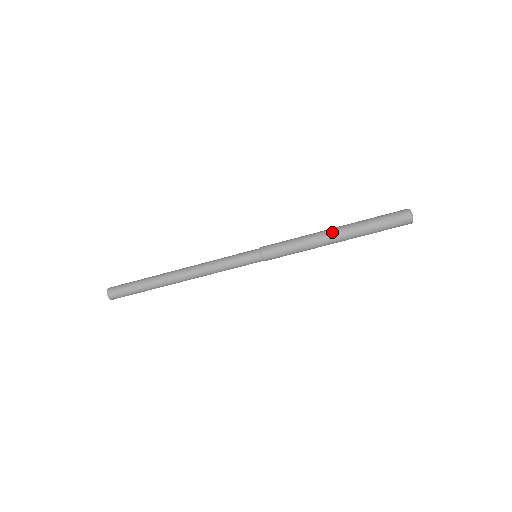
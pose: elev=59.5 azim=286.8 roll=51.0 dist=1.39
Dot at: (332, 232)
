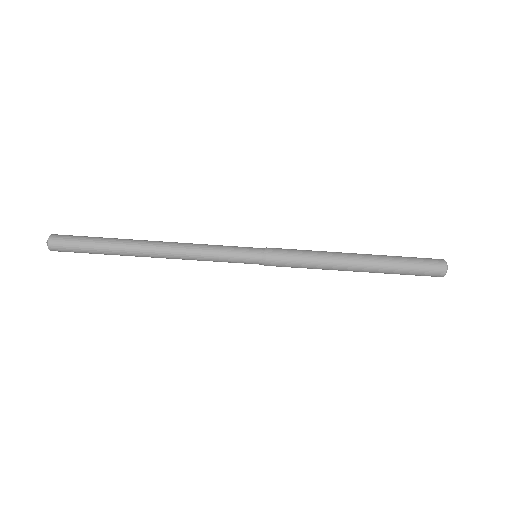
Dot at: (355, 257)
